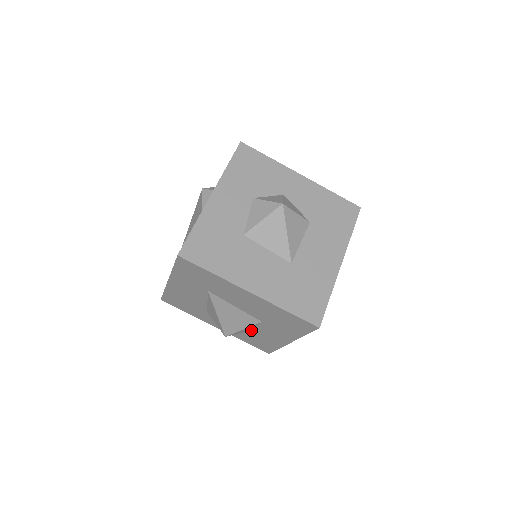
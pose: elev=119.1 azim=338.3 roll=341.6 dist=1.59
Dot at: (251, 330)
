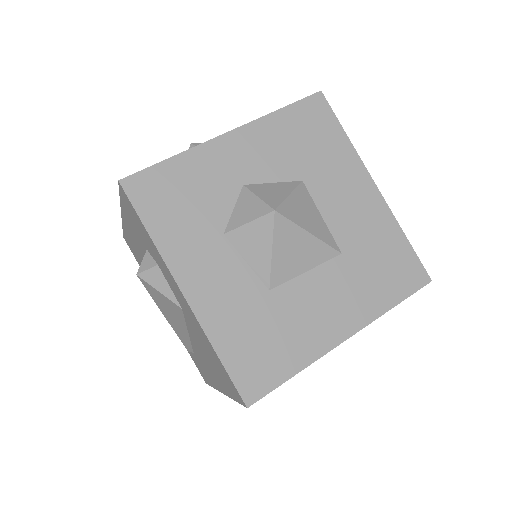
Dot at: occluded
